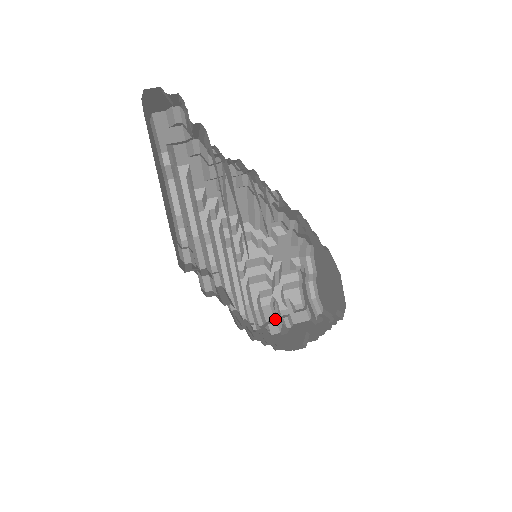
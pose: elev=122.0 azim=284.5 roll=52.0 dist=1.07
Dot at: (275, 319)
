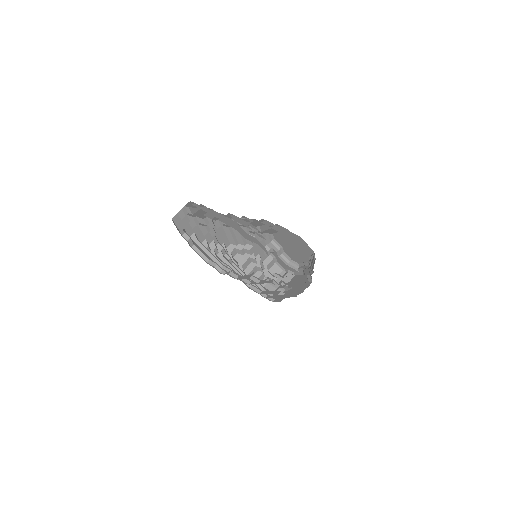
Dot at: (277, 288)
